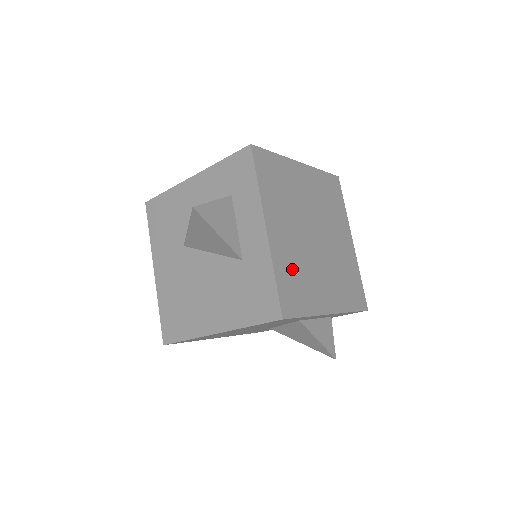
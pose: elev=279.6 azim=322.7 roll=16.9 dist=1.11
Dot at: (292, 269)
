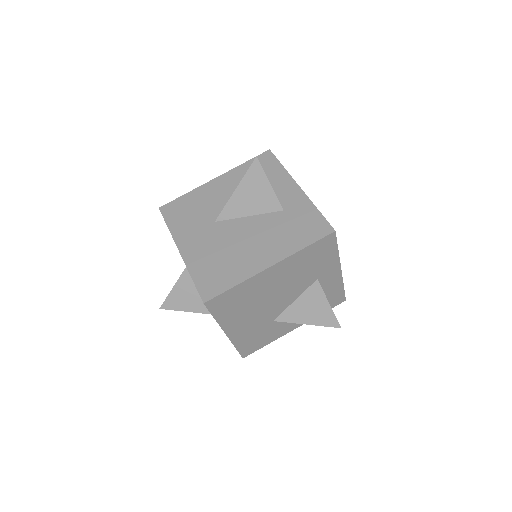
Dot at: occluded
